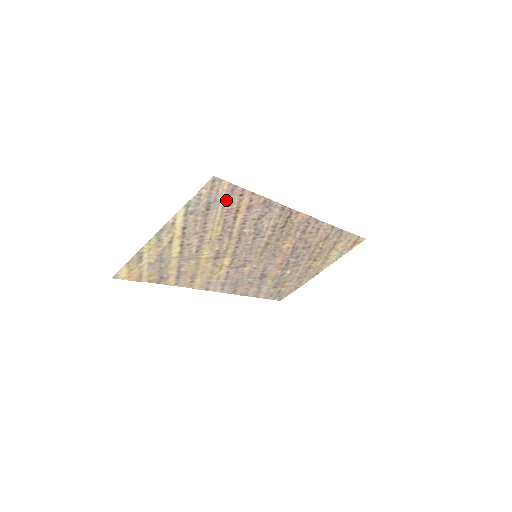
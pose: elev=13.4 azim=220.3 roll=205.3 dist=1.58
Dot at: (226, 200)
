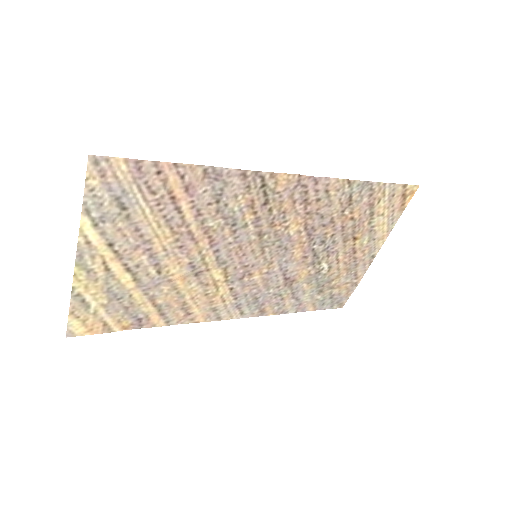
Dot at: (142, 187)
